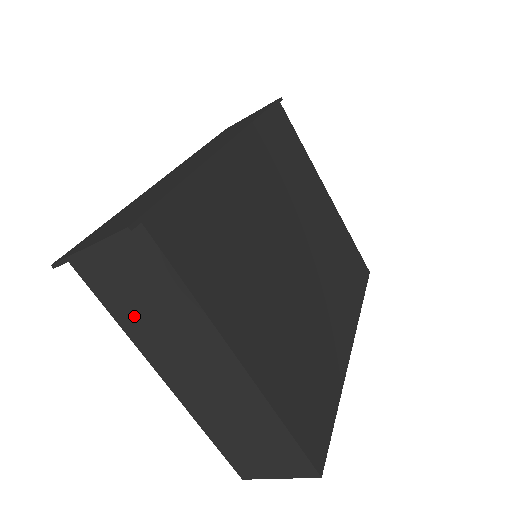
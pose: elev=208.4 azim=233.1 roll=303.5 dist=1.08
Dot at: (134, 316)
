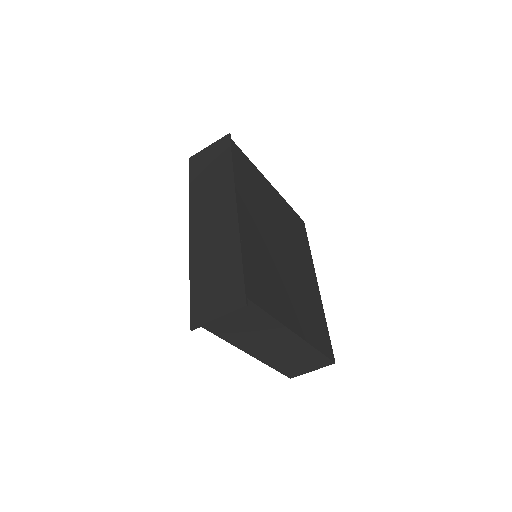
Dot at: (234, 334)
